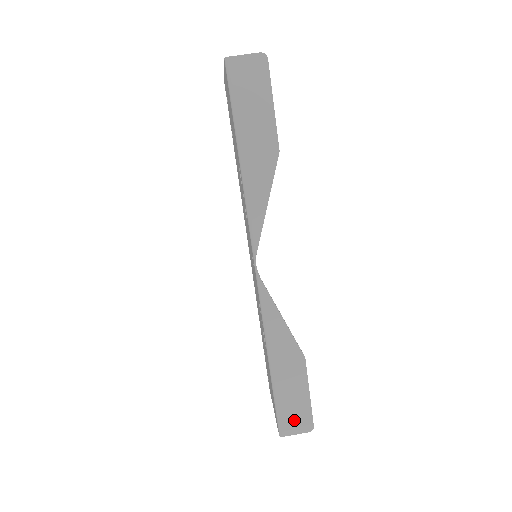
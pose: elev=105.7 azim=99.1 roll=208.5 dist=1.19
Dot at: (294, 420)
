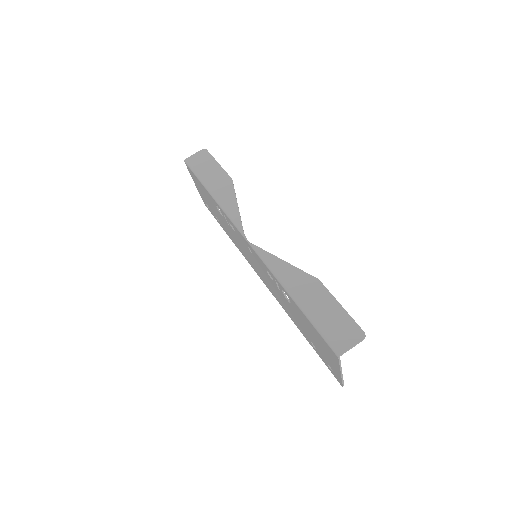
Dot at: (342, 334)
